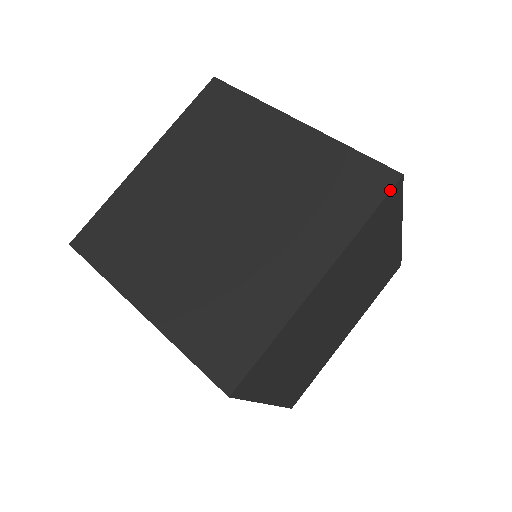
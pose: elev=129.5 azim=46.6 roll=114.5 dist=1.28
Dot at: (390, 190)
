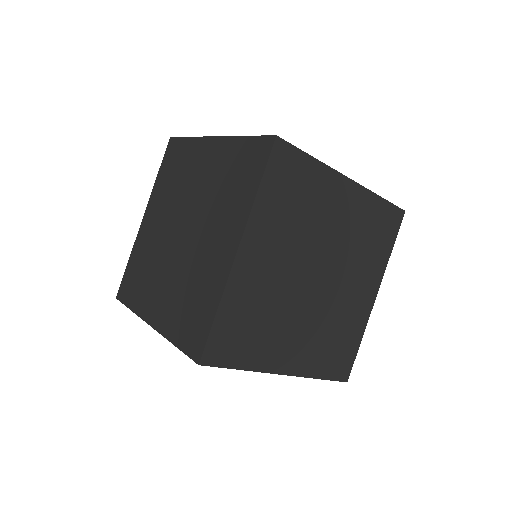
Dot at: (270, 153)
